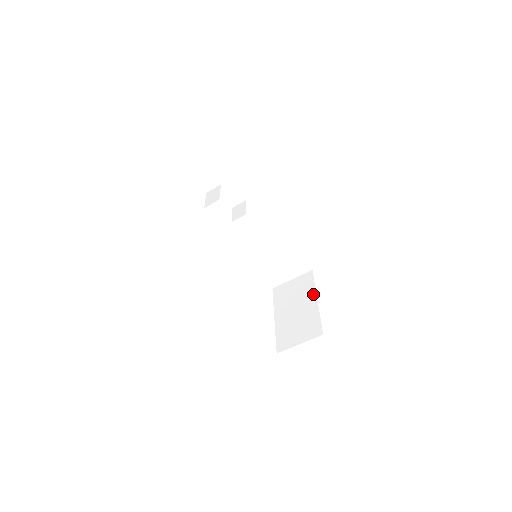
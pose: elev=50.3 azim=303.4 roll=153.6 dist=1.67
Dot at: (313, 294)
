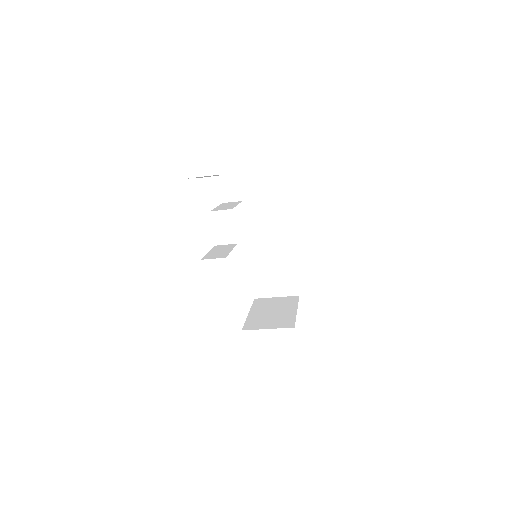
Dot at: (291, 250)
